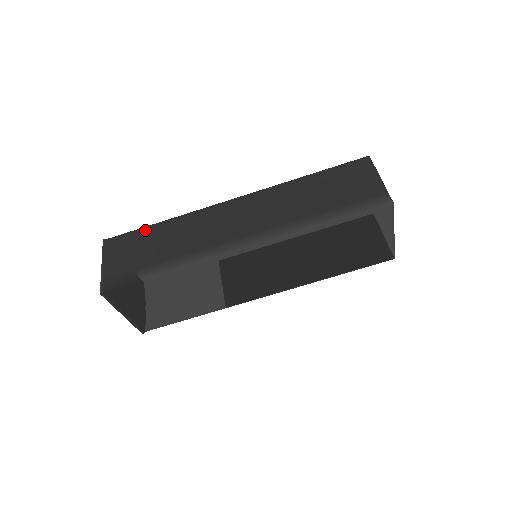
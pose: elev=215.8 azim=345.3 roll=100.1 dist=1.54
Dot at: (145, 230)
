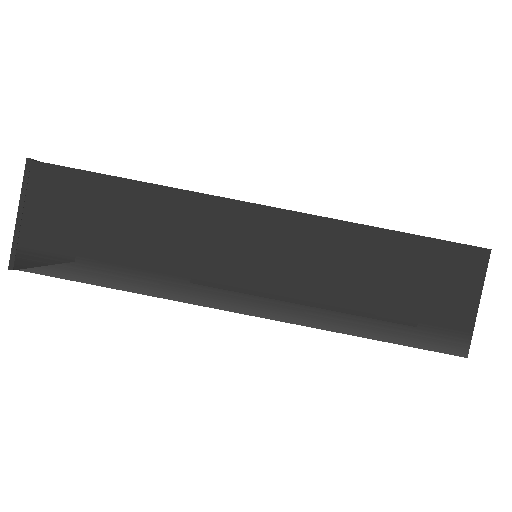
Dot at: (102, 182)
